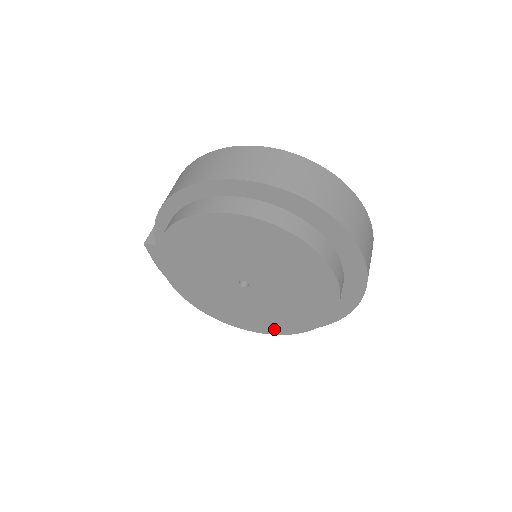
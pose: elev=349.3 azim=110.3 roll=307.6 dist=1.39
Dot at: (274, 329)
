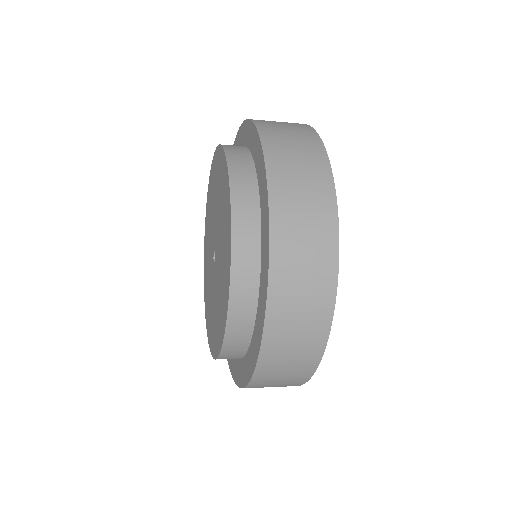
Dot at: (223, 321)
